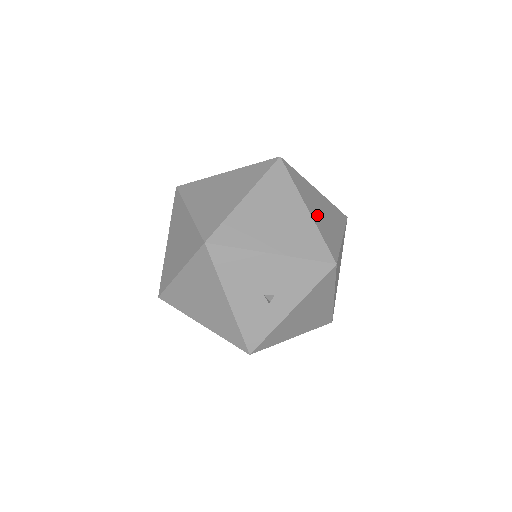
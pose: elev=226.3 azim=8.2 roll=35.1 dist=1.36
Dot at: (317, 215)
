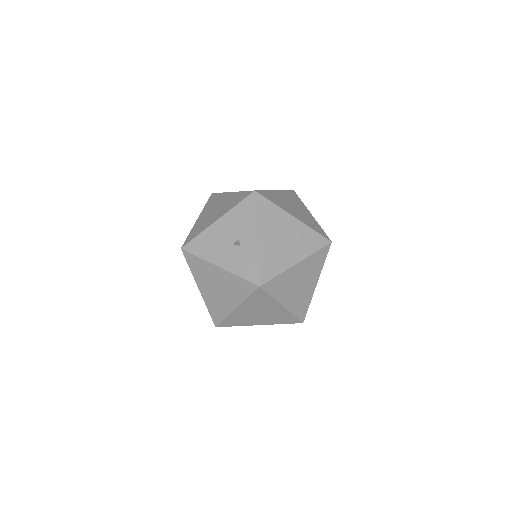
Dot at: occluded
